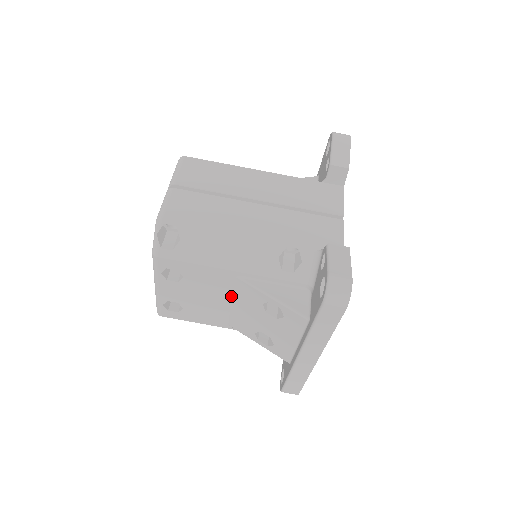
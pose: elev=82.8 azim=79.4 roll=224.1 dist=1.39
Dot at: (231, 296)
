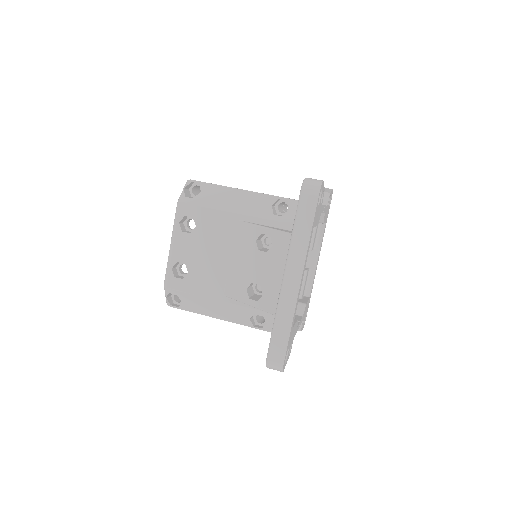
Dot at: (231, 249)
